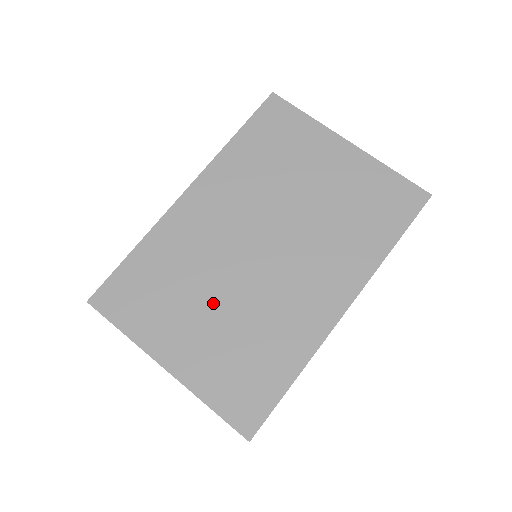
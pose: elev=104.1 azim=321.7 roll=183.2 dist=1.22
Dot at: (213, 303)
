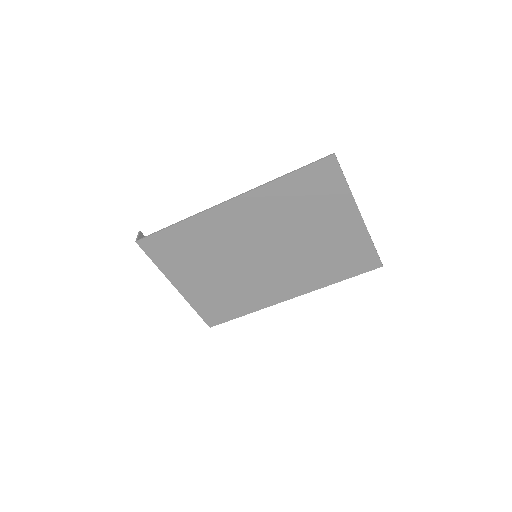
Dot at: (217, 270)
